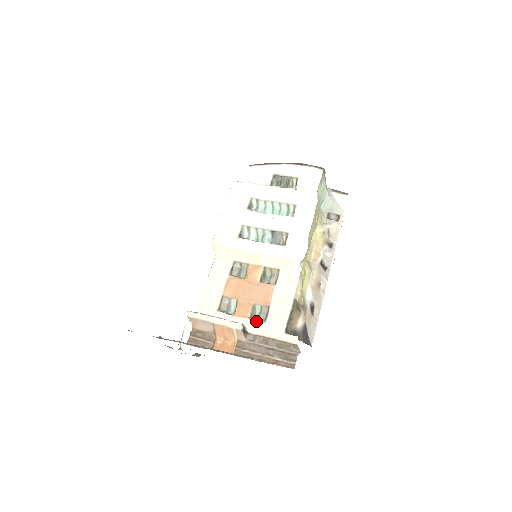
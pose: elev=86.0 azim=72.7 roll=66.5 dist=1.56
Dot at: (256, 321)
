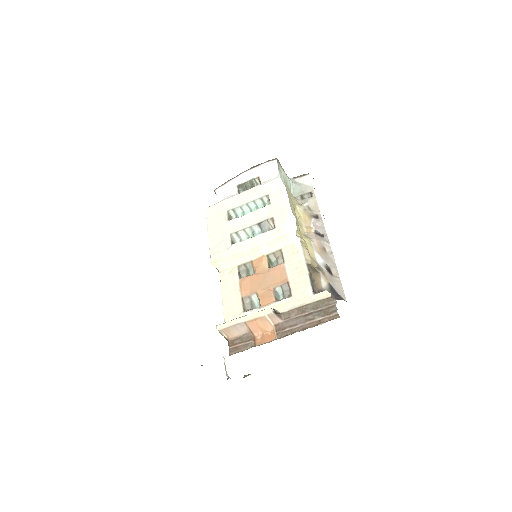
Dot at: (283, 300)
